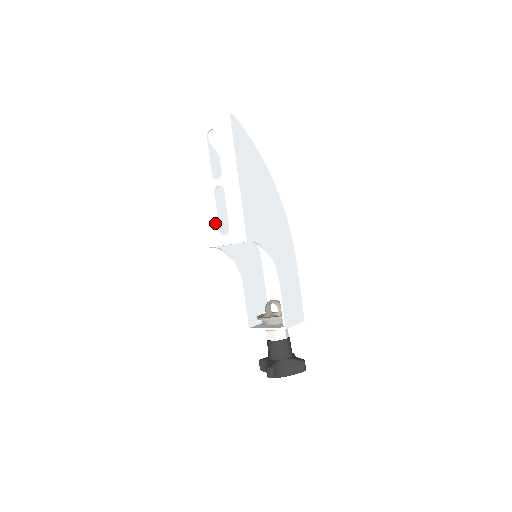
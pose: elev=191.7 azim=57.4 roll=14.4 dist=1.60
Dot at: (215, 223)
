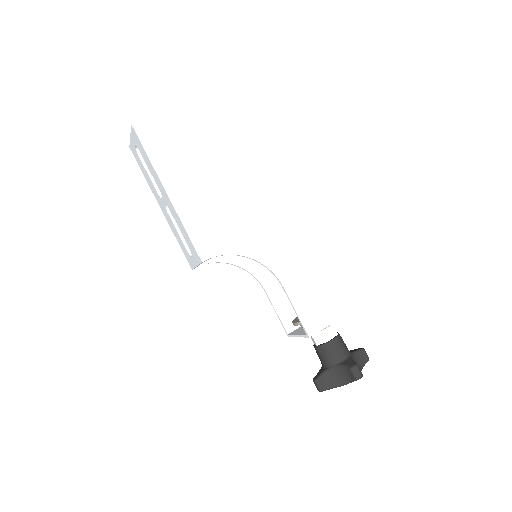
Dot at: (182, 244)
